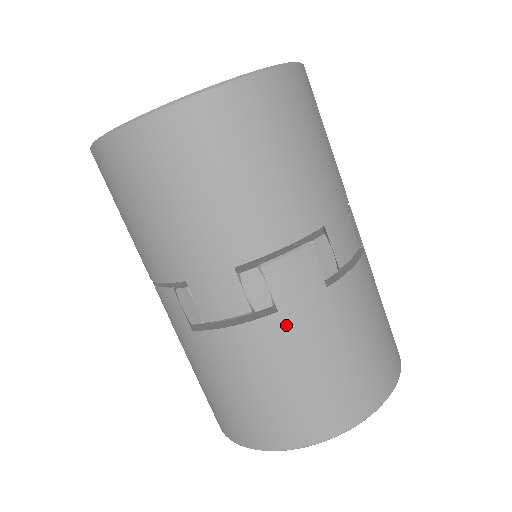
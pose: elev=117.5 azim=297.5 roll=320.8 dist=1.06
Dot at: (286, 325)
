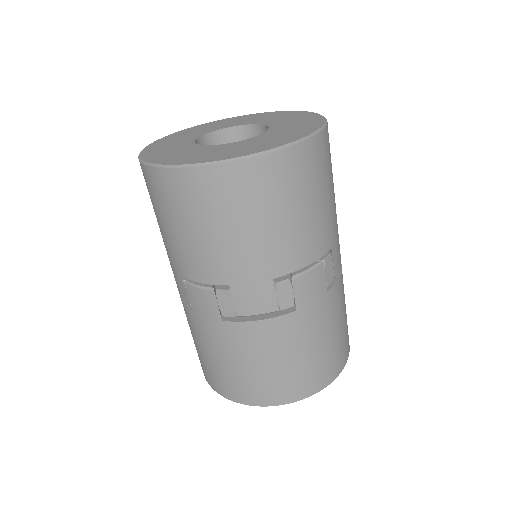
Dot at: (300, 320)
